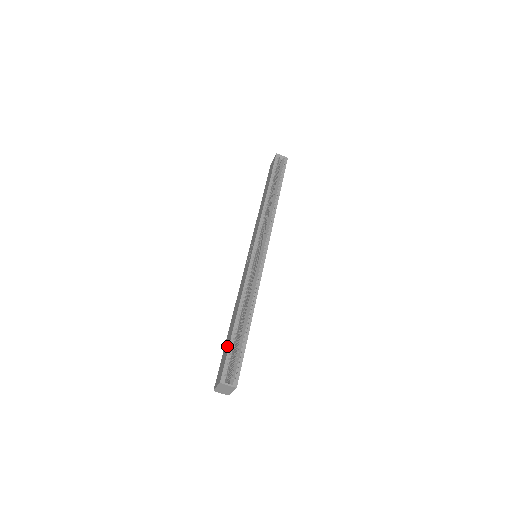
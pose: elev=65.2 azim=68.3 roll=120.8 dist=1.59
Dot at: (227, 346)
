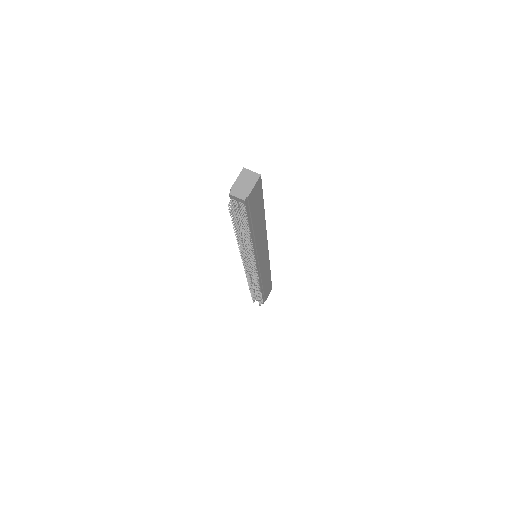
Dot at: occluded
